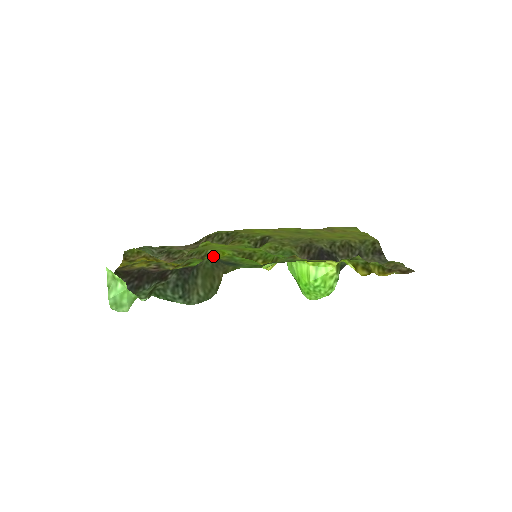
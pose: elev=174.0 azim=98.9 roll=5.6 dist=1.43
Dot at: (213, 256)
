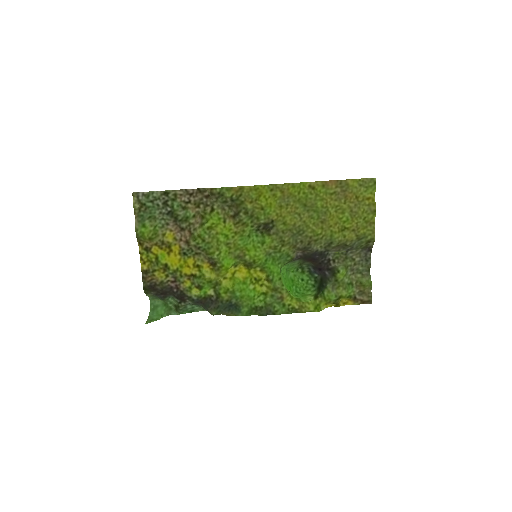
Dot at: (219, 278)
